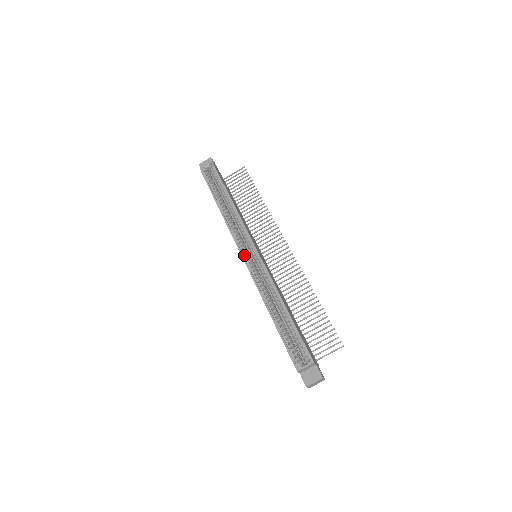
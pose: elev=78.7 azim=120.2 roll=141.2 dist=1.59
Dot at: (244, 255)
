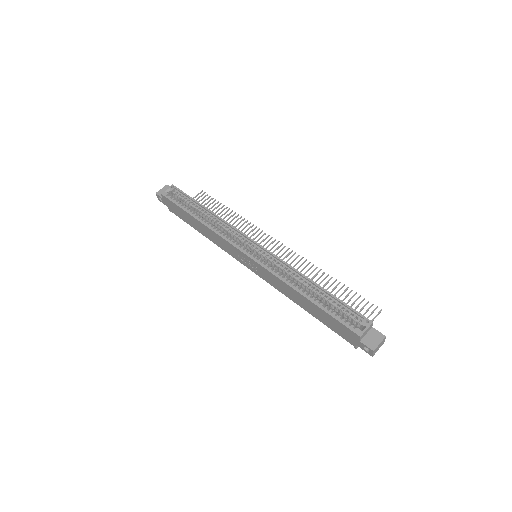
Dot at: (247, 254)
